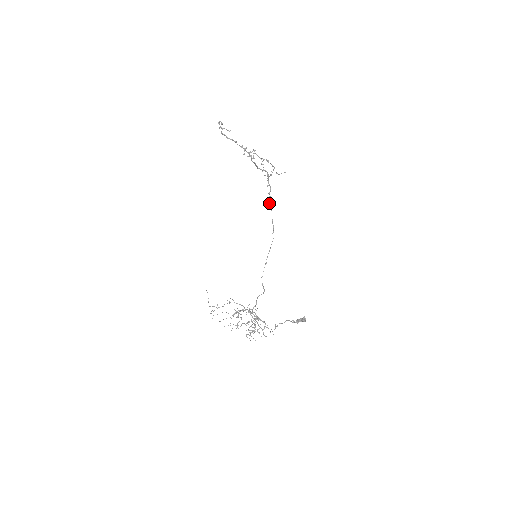
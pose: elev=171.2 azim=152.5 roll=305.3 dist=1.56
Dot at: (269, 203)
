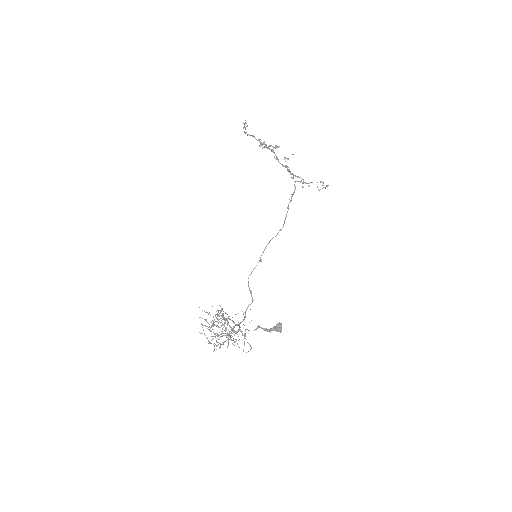
Dot at: occluded
